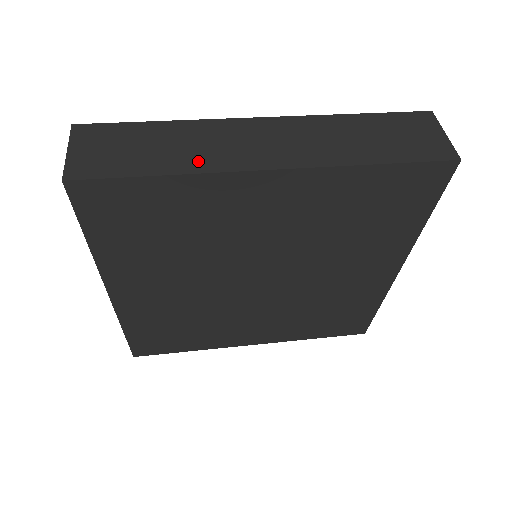
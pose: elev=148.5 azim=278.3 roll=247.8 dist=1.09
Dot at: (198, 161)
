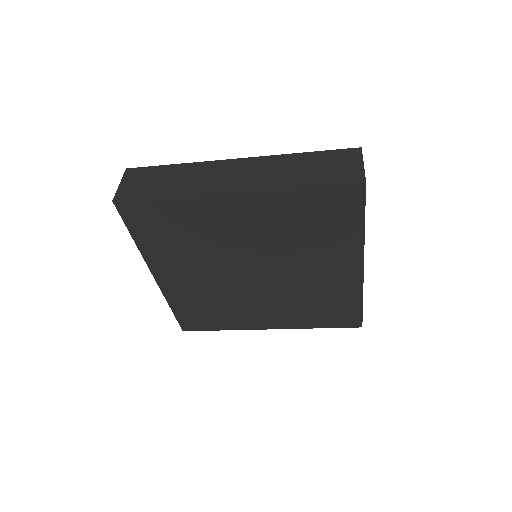
Dot at: (190, 188)
